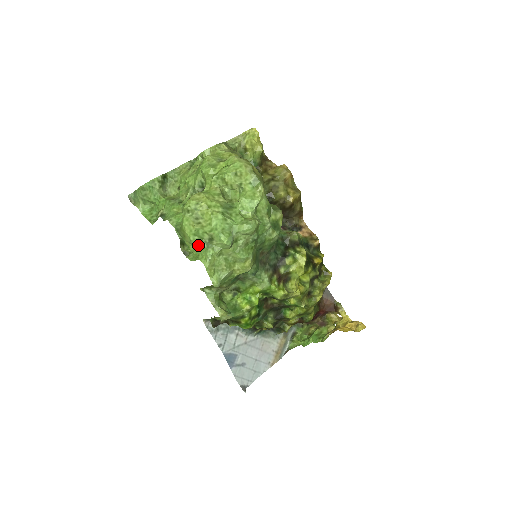
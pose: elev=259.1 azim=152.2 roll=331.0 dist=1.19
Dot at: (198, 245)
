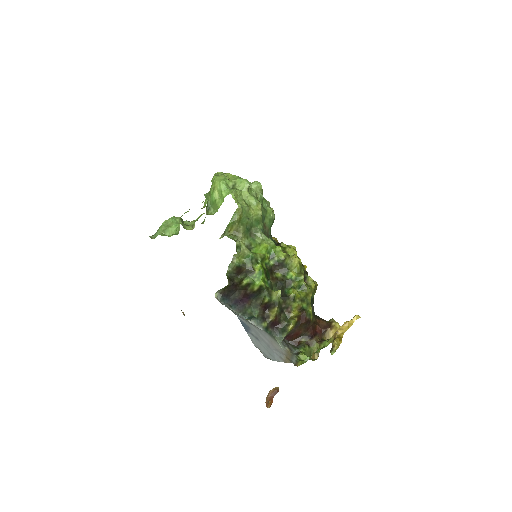
Dot at: (225, 188)
